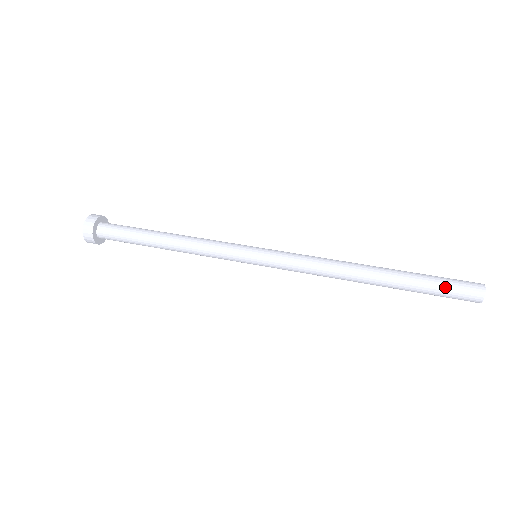
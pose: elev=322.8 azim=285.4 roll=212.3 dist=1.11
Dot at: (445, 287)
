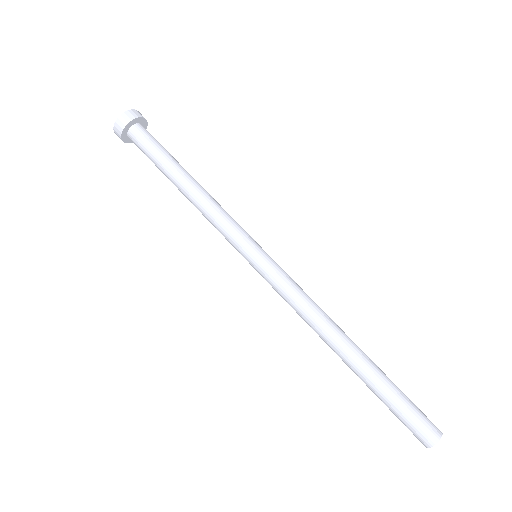
Dot at: (407, 409)
